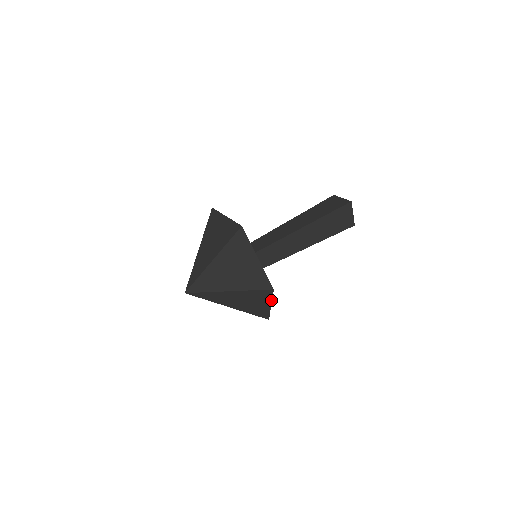
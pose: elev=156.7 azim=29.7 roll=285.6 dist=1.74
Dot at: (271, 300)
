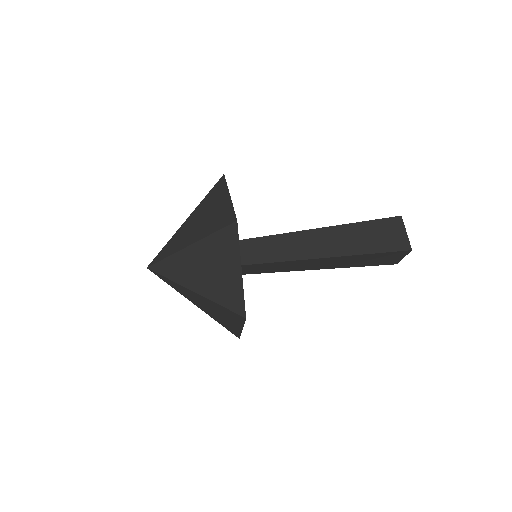
Dot at: (239, 254)
